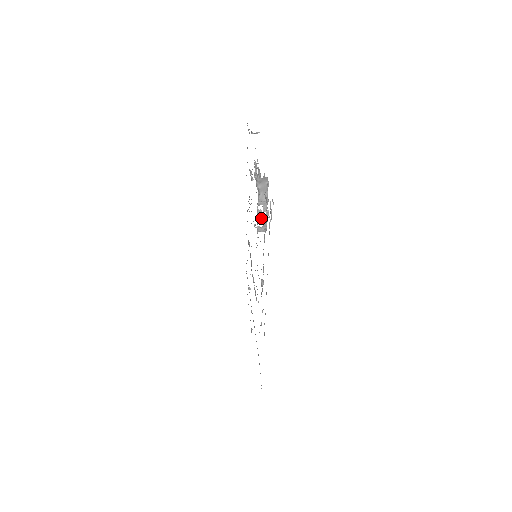
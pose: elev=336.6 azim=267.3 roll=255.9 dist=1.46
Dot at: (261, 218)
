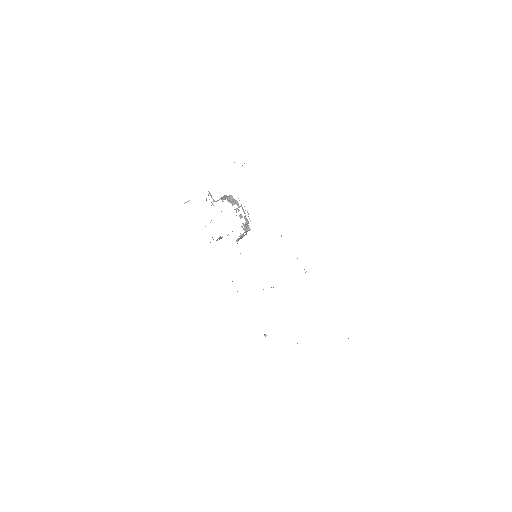
Dot at: (240, 215)
